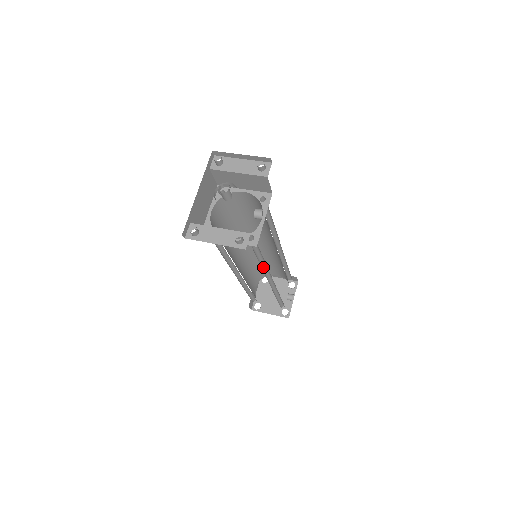
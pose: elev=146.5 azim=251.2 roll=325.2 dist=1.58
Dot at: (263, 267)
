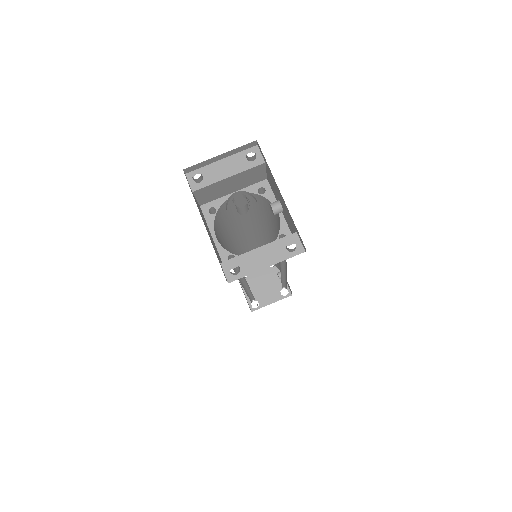
Dot at: occluded
